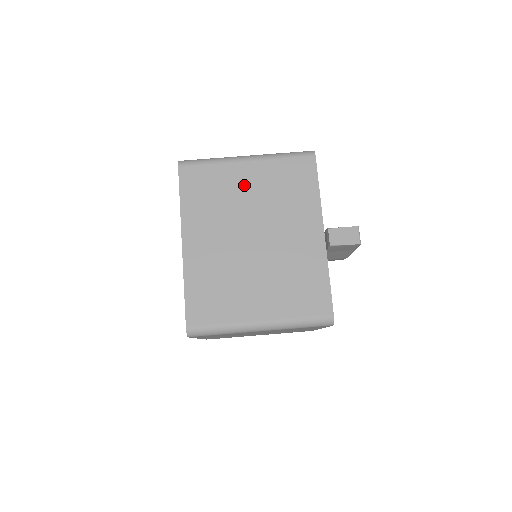
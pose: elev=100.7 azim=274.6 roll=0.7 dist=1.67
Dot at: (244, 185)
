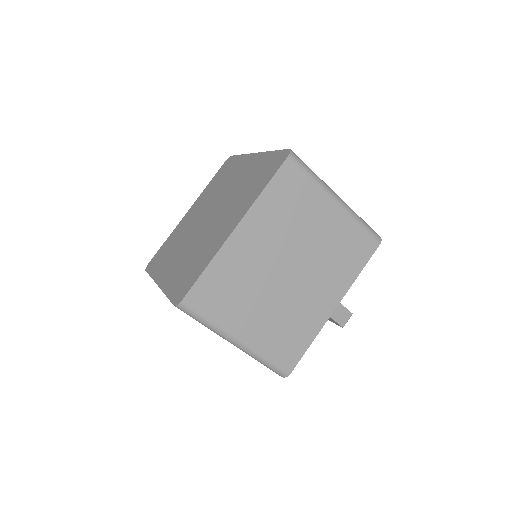
Dot at: (319, 221)
